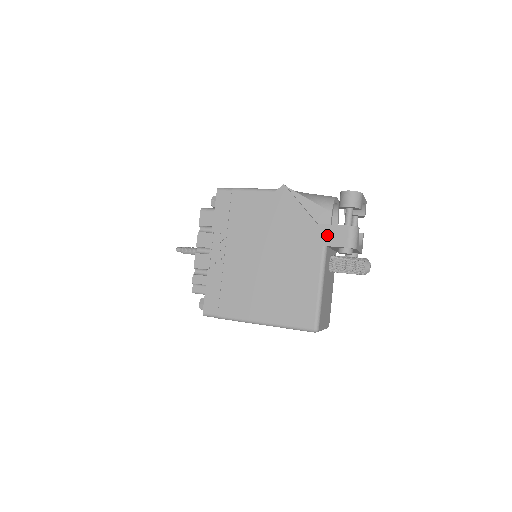
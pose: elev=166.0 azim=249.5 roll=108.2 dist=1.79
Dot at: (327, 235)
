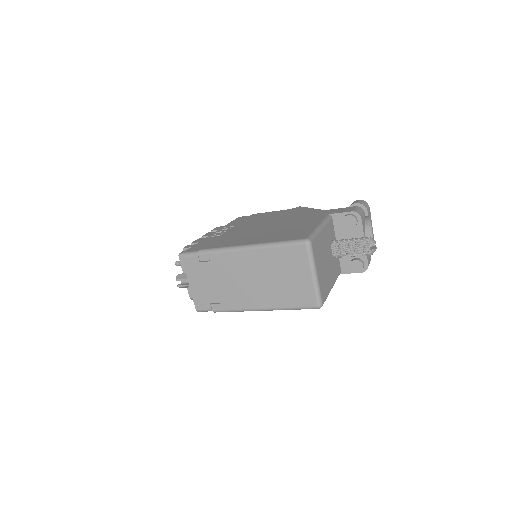
Dot at: (333, 211)
